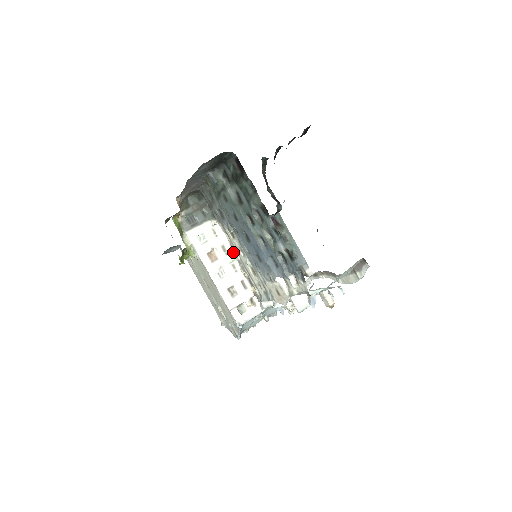
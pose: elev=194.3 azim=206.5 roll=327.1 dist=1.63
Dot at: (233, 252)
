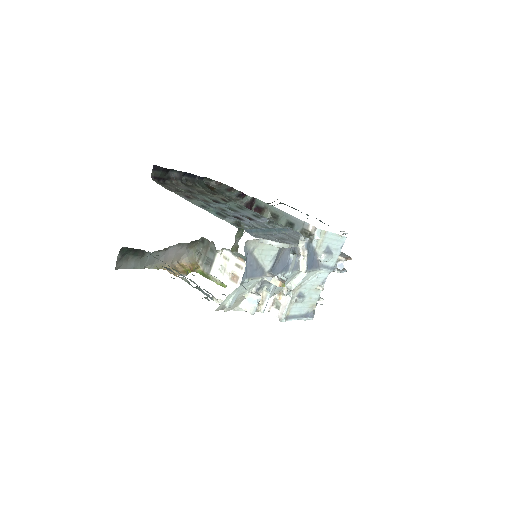
Dot at: (245, 263)
